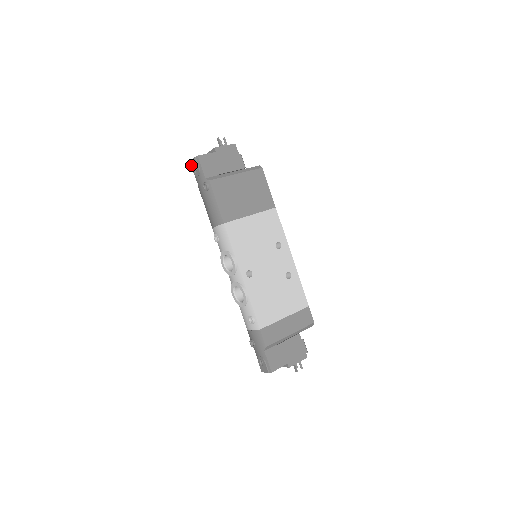
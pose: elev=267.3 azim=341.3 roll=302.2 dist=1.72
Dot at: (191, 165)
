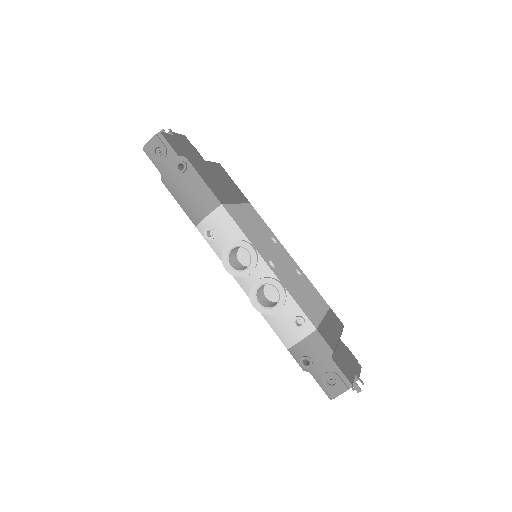
Dot at: (148, 150)
